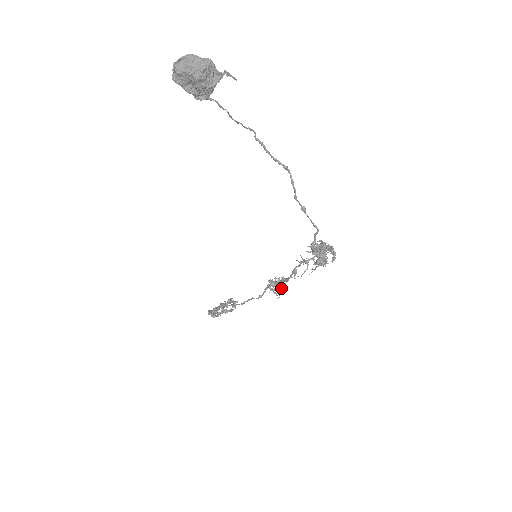
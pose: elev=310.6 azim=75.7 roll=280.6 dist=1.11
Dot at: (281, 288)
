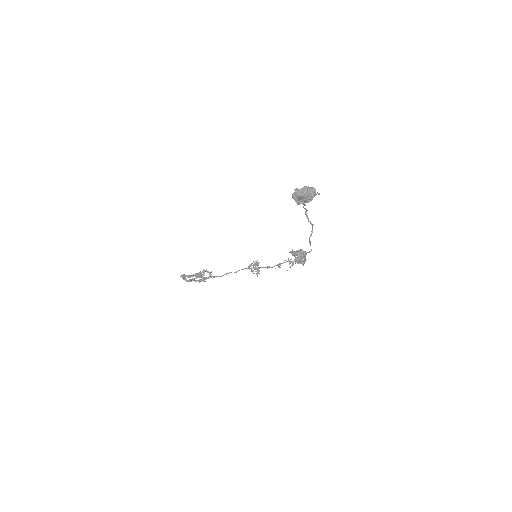
Dot at: occluded
